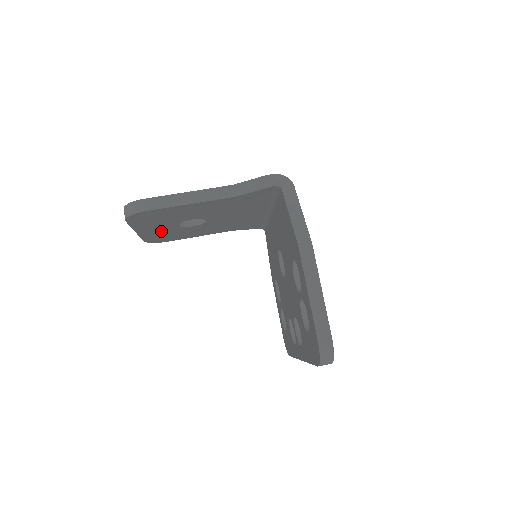
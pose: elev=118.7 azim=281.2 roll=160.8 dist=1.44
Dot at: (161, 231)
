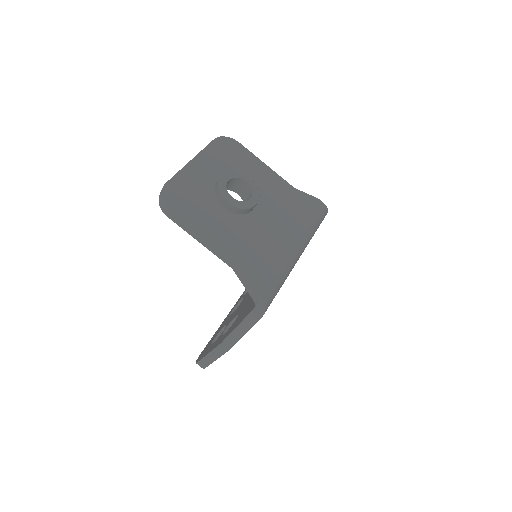
Dot at: occluded
